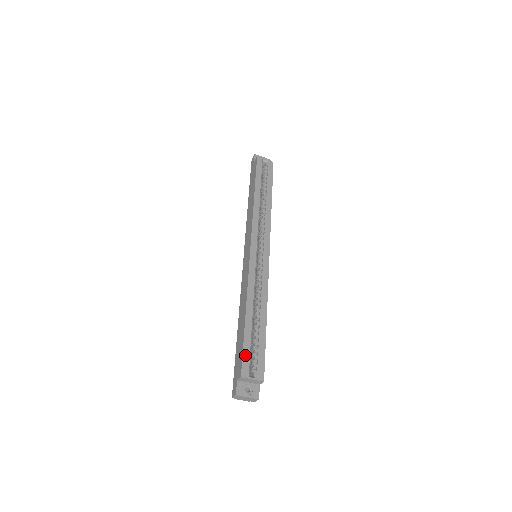
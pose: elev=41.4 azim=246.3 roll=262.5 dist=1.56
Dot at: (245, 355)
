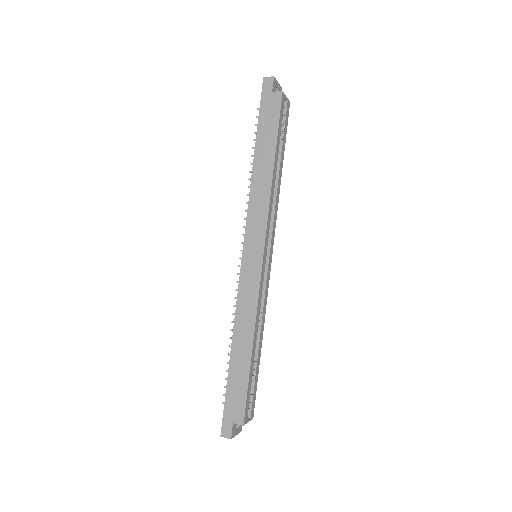
Dot at: (248, 399)
